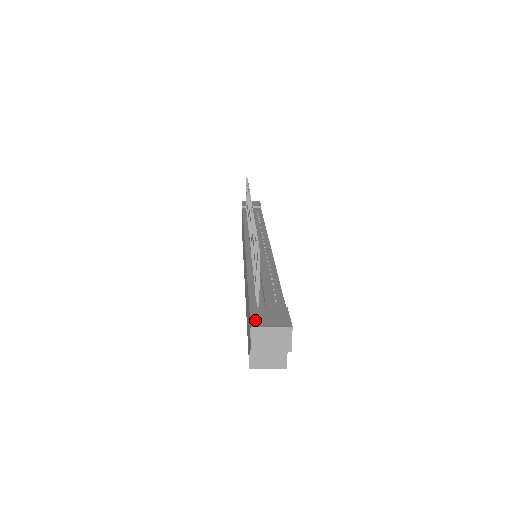
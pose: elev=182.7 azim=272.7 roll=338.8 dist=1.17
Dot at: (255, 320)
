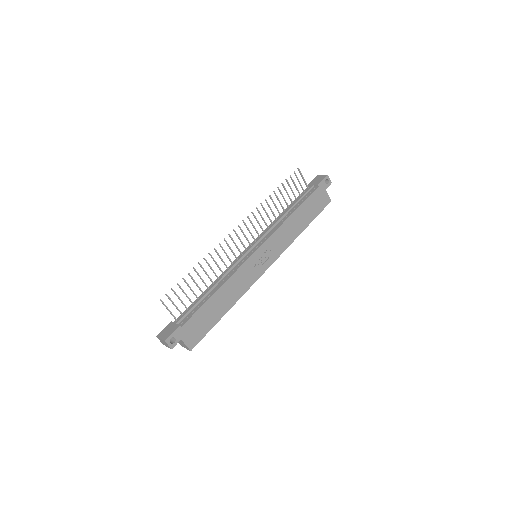
Dot at: (161, 332)
